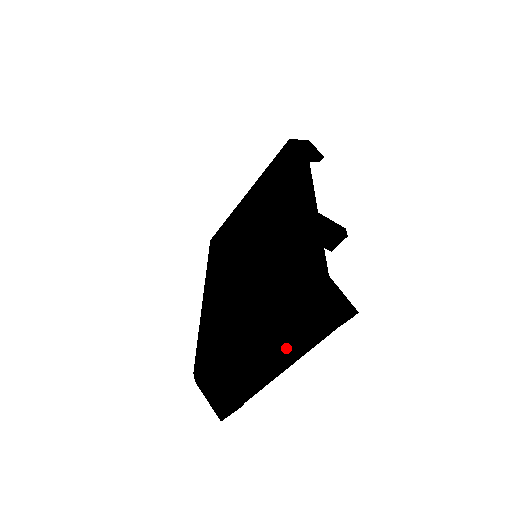
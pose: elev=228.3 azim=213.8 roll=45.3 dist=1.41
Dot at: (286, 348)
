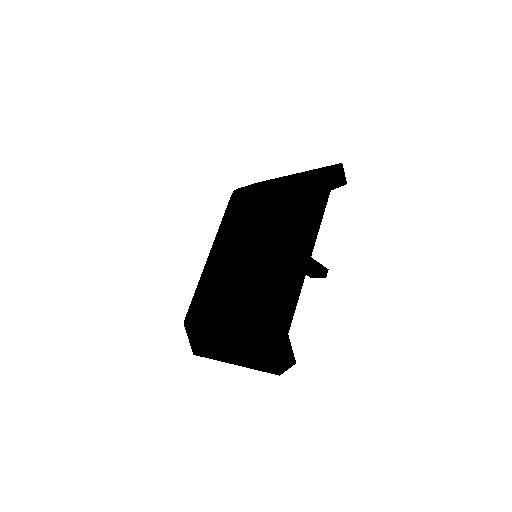
Dot at: (244, 358)
